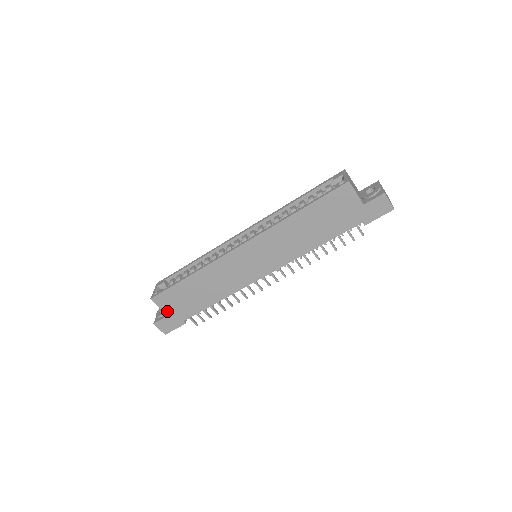
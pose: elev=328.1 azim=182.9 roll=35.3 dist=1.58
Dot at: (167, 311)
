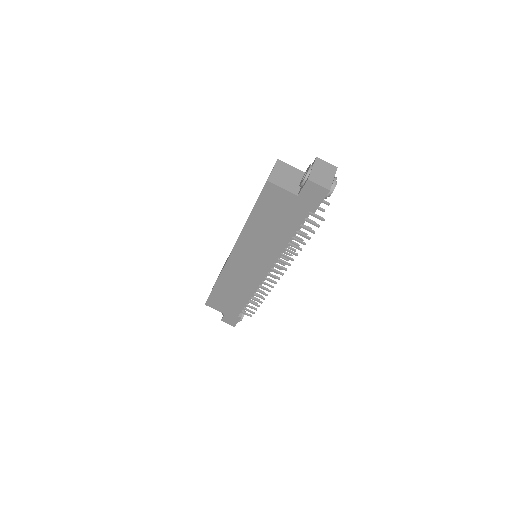
Dot at: (222, 311)
